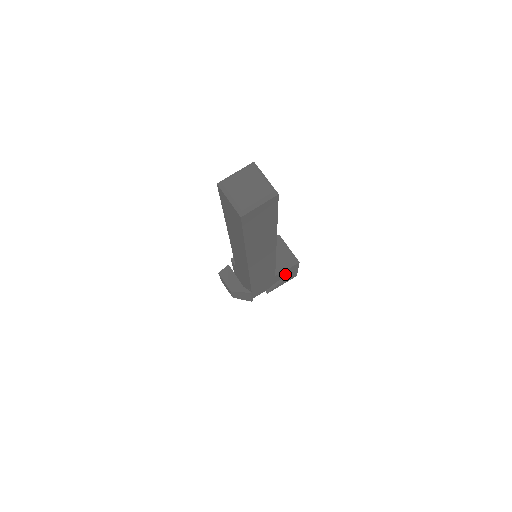
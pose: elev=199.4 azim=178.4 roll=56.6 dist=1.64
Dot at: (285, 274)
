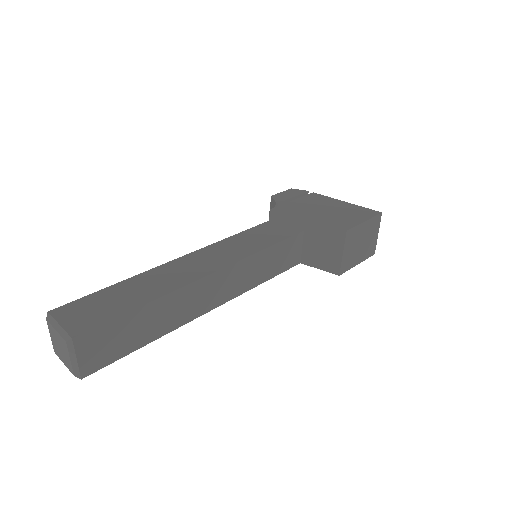
Dot at: occluded
